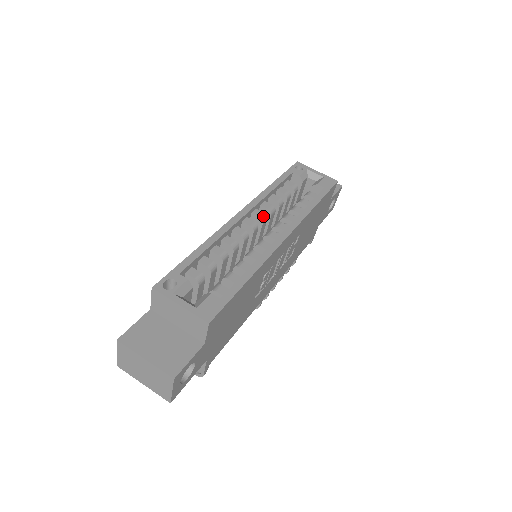
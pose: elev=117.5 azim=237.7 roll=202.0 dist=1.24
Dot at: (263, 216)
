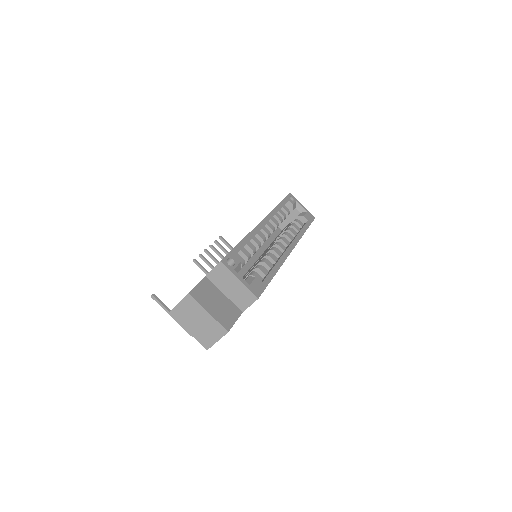
Dot at: (273, 228)
